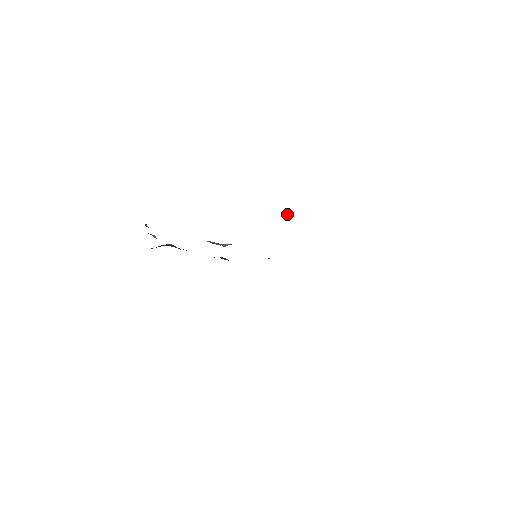
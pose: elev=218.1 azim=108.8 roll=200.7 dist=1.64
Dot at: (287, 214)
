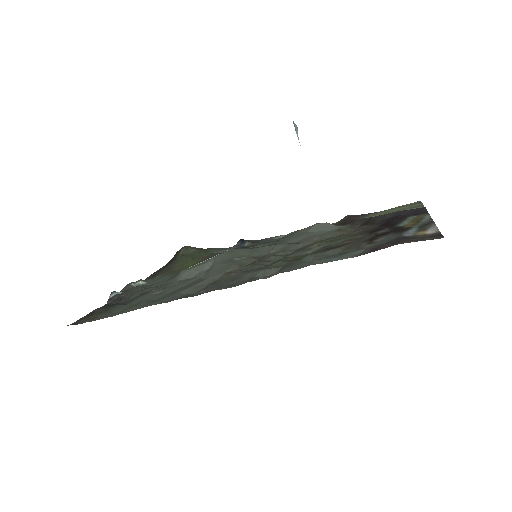
Dot at: (296, 129)
